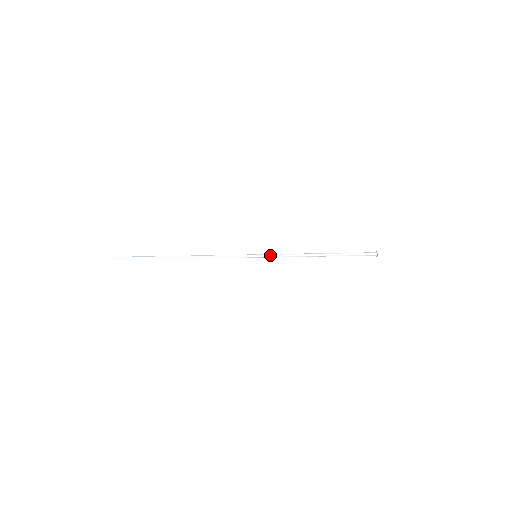
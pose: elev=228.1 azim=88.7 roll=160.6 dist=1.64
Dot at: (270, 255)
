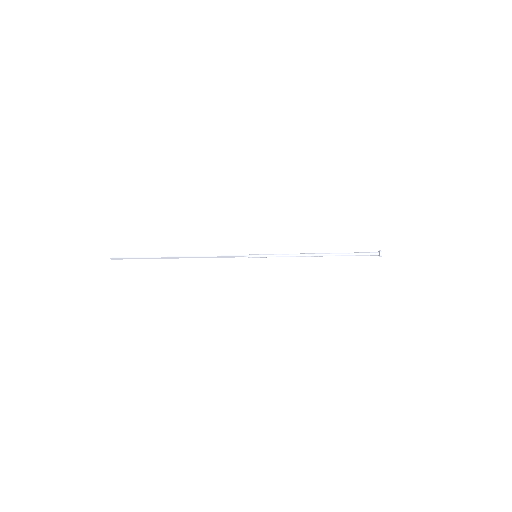
Dot at: (270, 256)
